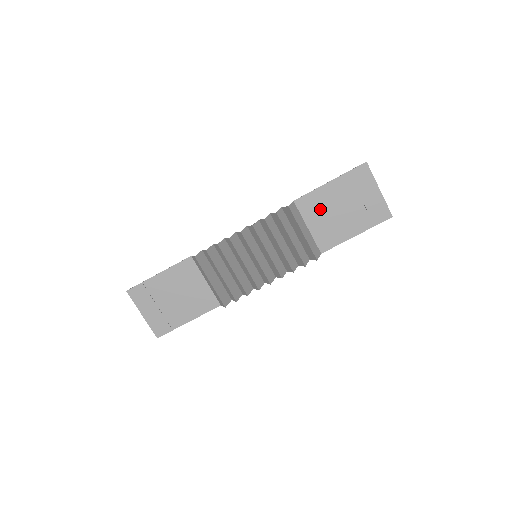
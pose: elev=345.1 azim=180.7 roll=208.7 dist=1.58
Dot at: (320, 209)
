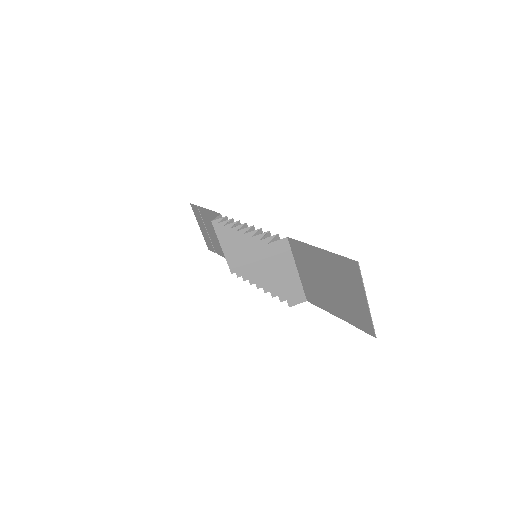
Dot at: (309, 265)
